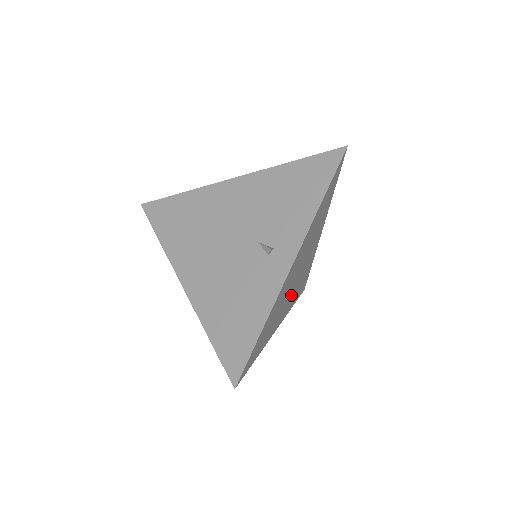
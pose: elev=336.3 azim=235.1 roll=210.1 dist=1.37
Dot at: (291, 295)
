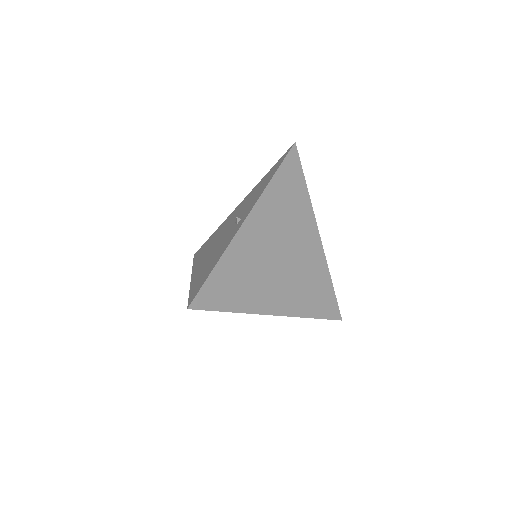
Dot at: (286, 283)
